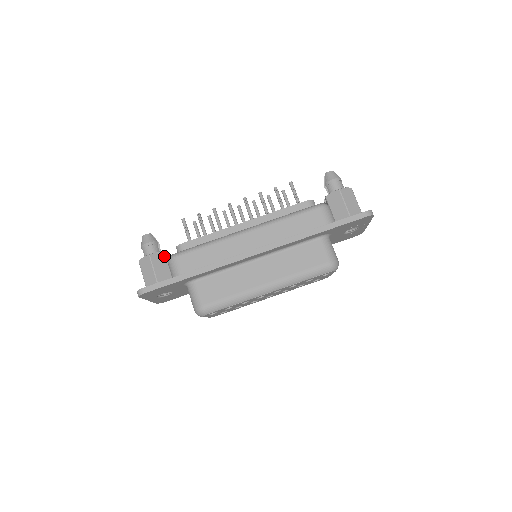
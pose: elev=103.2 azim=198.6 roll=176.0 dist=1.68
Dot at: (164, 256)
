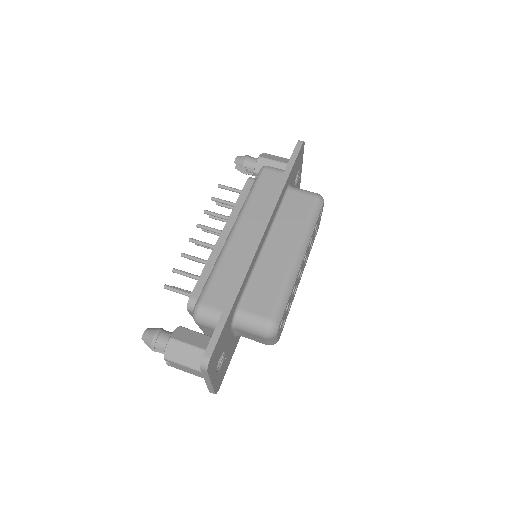
Dot at: (183, 329)
